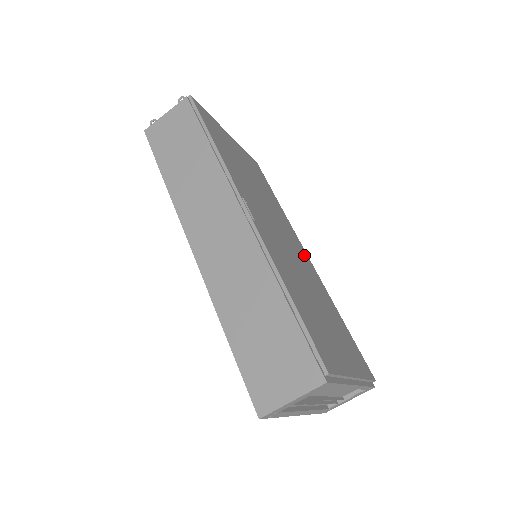
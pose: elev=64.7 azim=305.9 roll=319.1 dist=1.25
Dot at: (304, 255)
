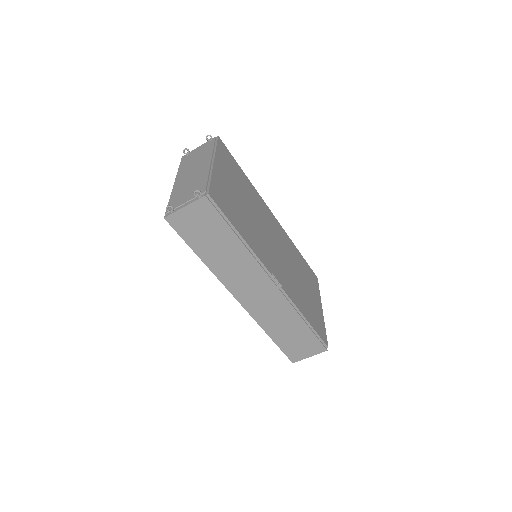
Dot at: (275, 223)
